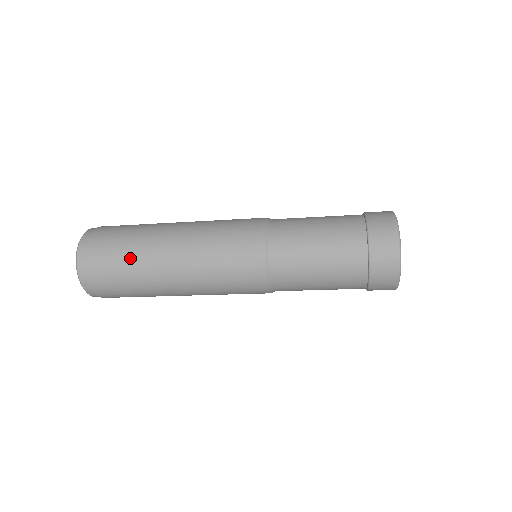
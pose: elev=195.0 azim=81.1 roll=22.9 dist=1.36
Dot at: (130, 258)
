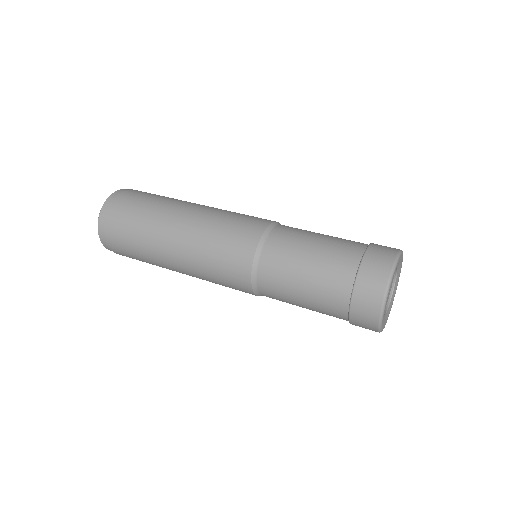
Dot at: occluded
